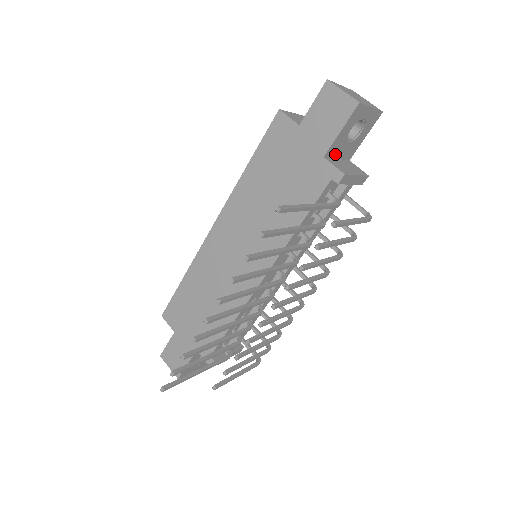
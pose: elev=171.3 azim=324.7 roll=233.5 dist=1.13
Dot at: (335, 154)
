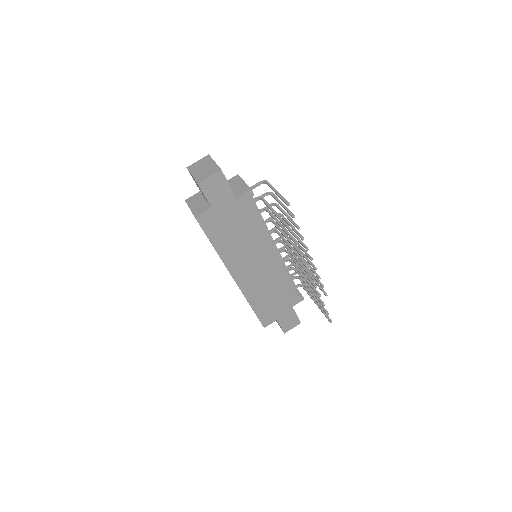
Dot at: occluded
